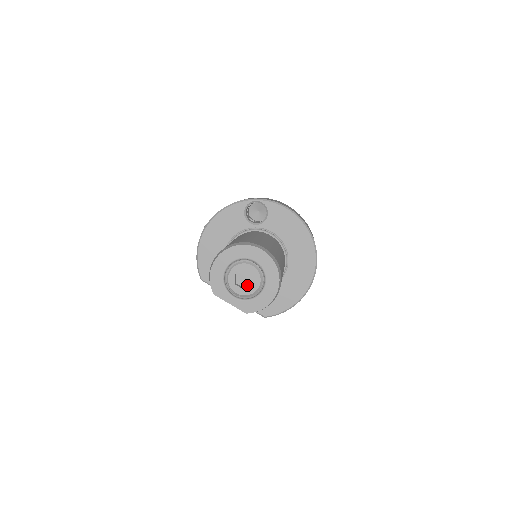
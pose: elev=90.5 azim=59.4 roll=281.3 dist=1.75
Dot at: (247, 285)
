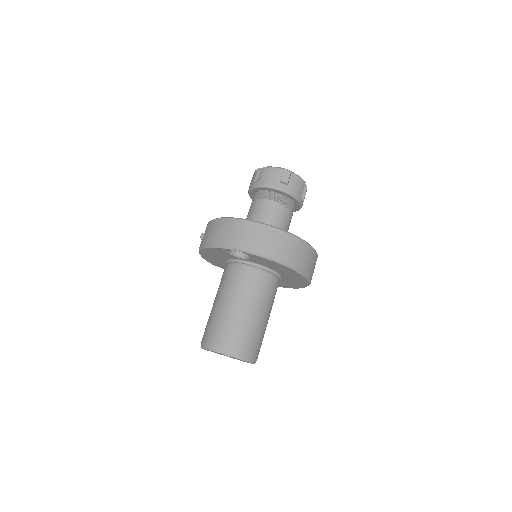
Dot at: occluded
